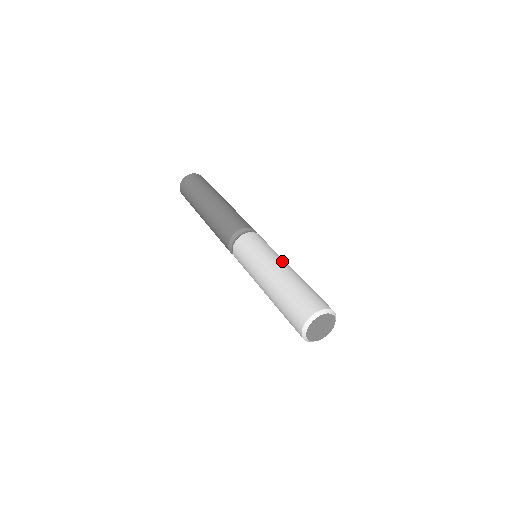
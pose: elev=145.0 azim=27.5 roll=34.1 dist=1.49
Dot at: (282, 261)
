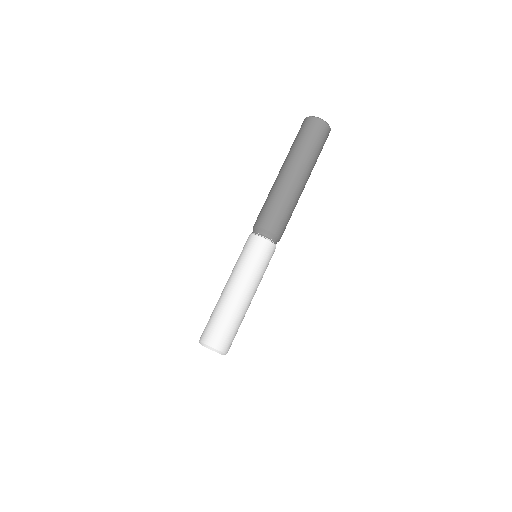
Dot at: (235, 281)
